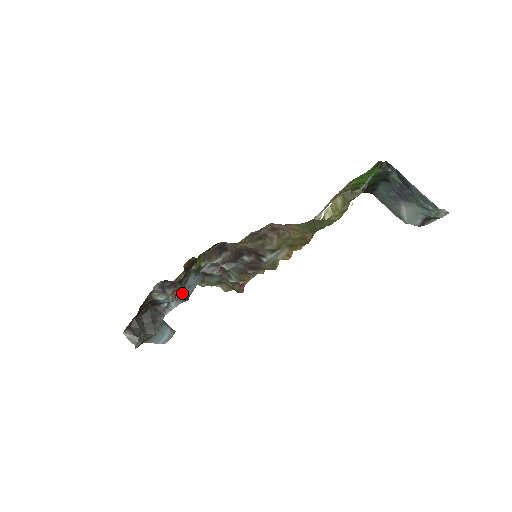
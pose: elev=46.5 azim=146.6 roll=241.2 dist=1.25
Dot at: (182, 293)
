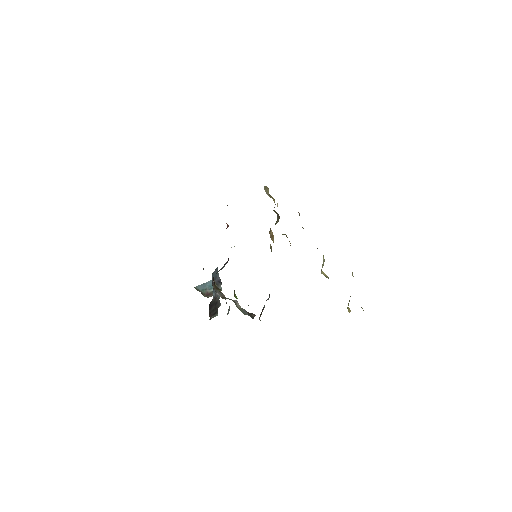
Dot at: (218, 286)
